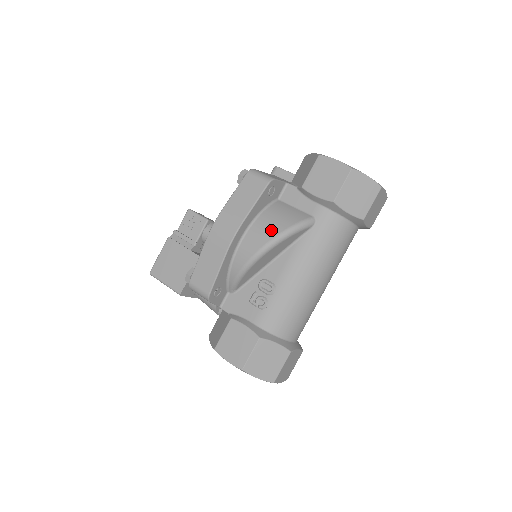
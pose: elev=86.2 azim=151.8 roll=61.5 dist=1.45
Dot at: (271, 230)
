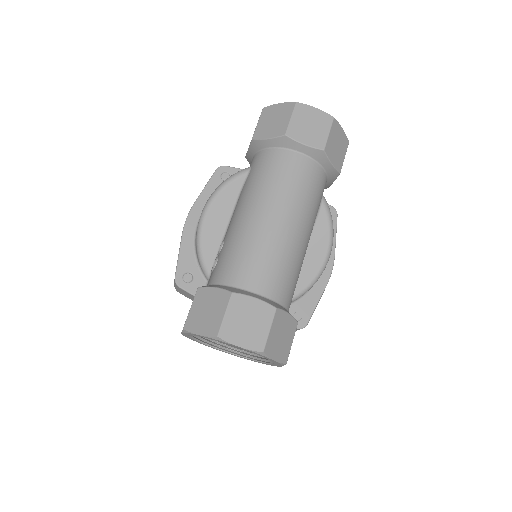
Dot at: occluded
